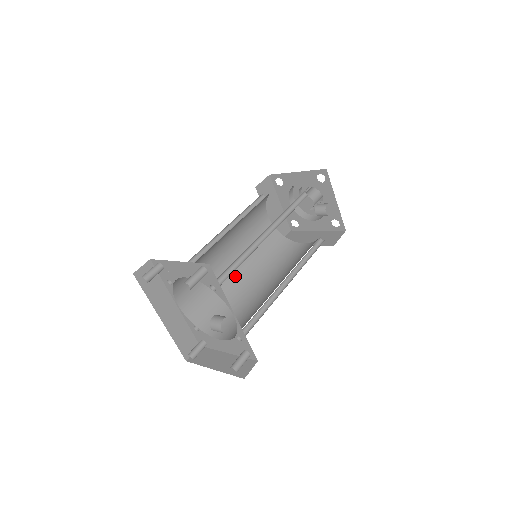
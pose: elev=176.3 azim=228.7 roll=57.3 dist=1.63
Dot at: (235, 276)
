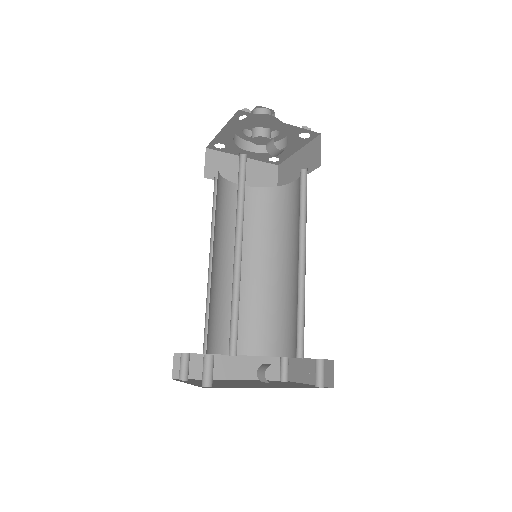
Dot at: (260, 276)
